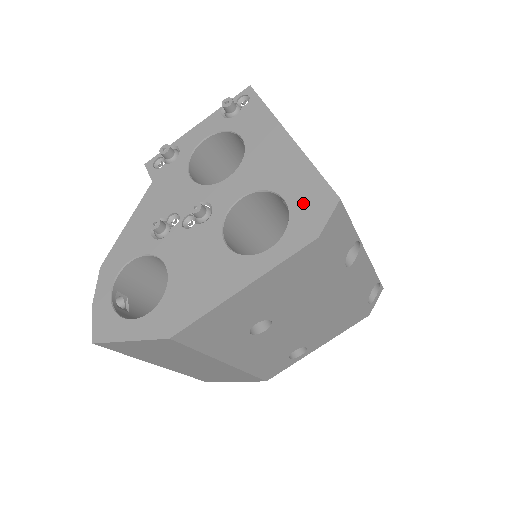
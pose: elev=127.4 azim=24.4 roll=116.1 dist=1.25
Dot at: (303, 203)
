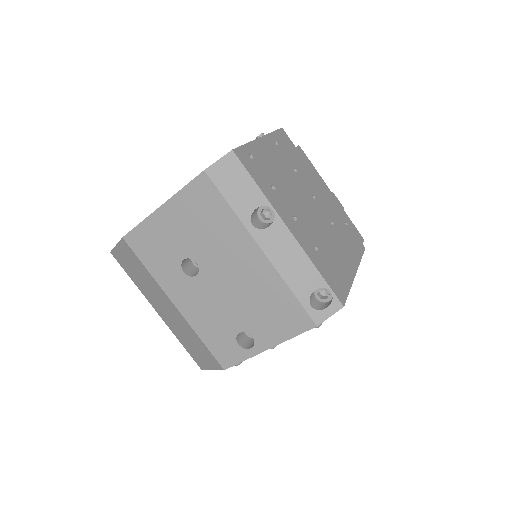
Dot at: occluded
